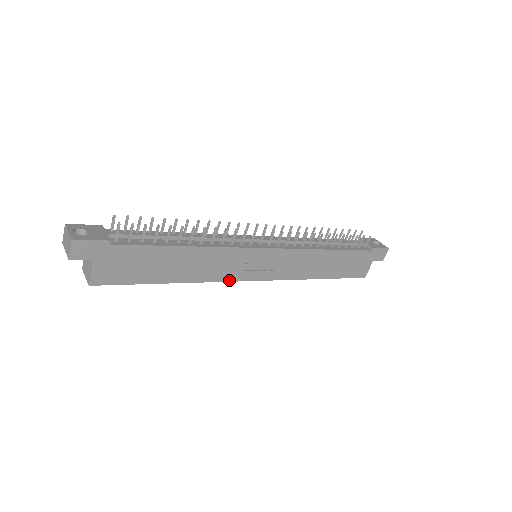
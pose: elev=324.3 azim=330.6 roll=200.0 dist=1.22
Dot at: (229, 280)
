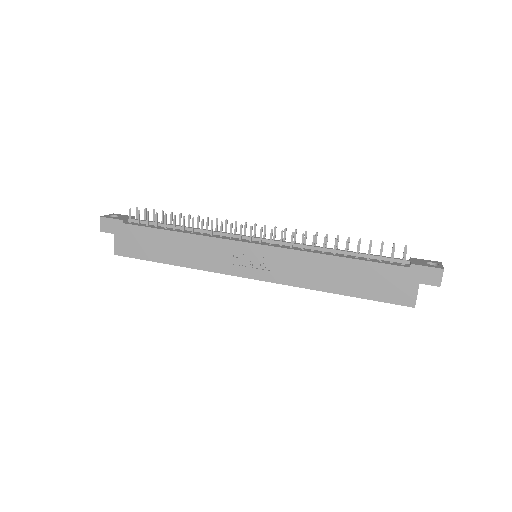
Dot at: (222, 272)
